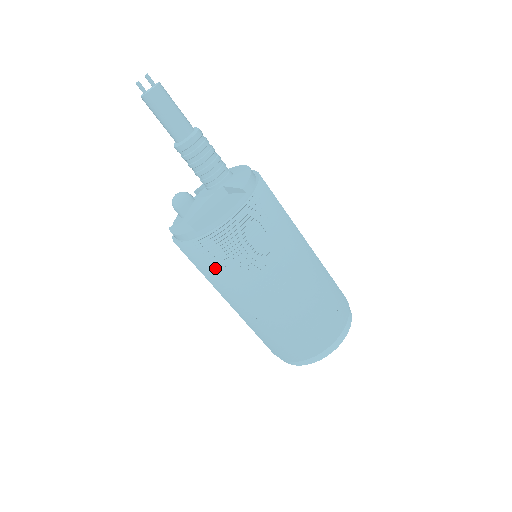
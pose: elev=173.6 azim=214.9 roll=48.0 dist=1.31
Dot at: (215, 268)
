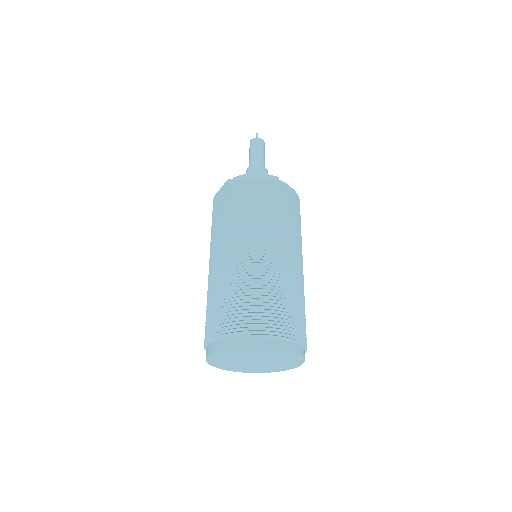
Dot at: (274, 205)
